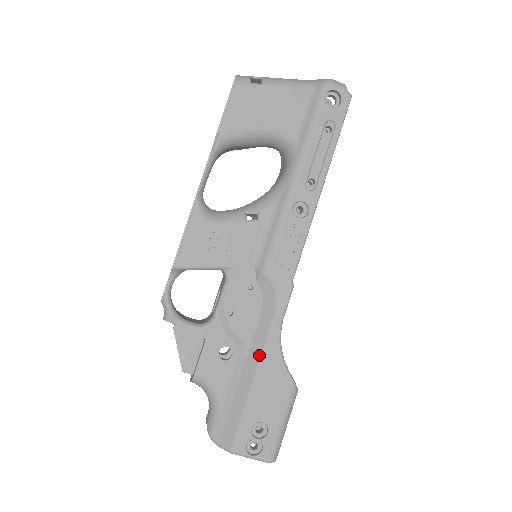
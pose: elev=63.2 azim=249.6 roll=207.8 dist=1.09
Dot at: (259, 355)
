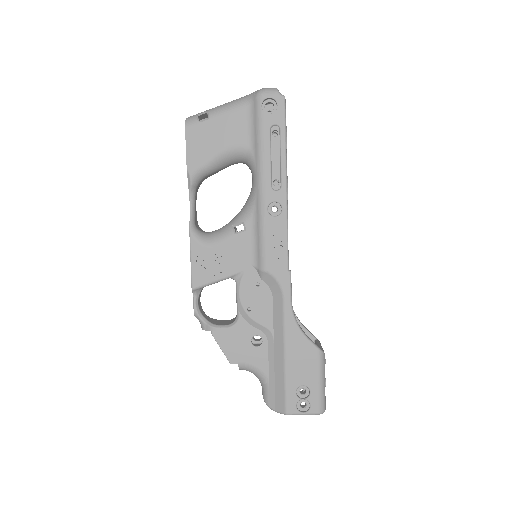
Dot at: (282, 335)
